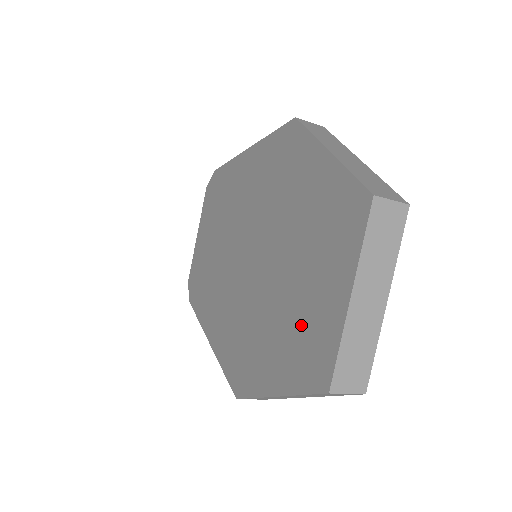
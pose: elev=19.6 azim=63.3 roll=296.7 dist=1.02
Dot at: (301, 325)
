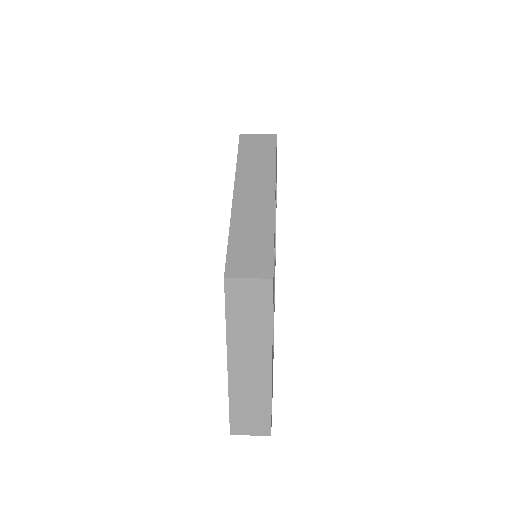
Dot at: occluded
